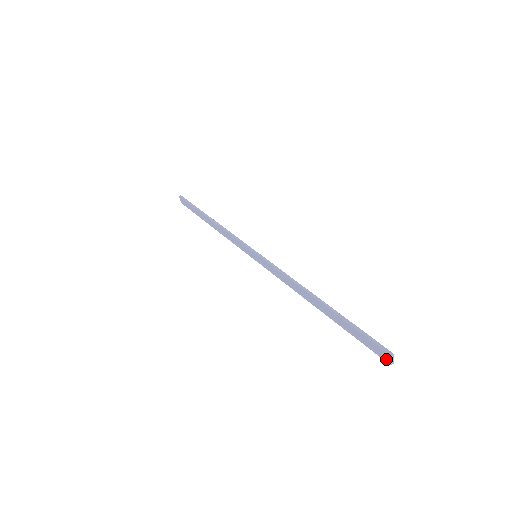
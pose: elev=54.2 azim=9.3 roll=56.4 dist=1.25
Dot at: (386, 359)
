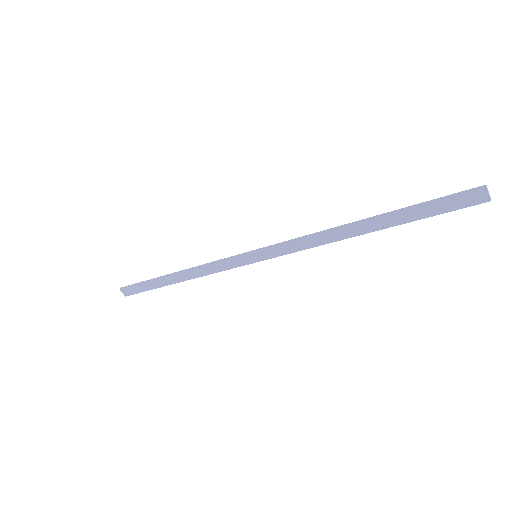
Dot at: (481, 199)
